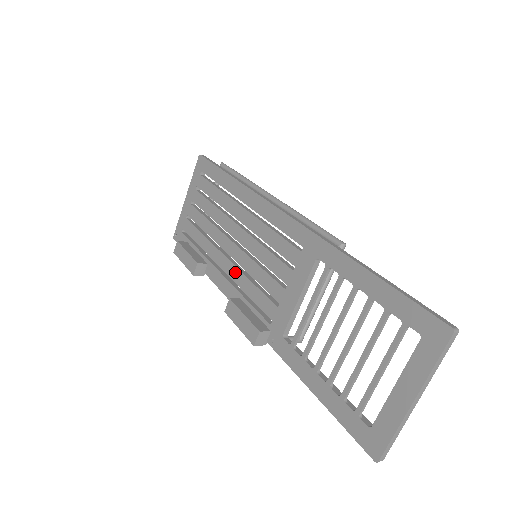
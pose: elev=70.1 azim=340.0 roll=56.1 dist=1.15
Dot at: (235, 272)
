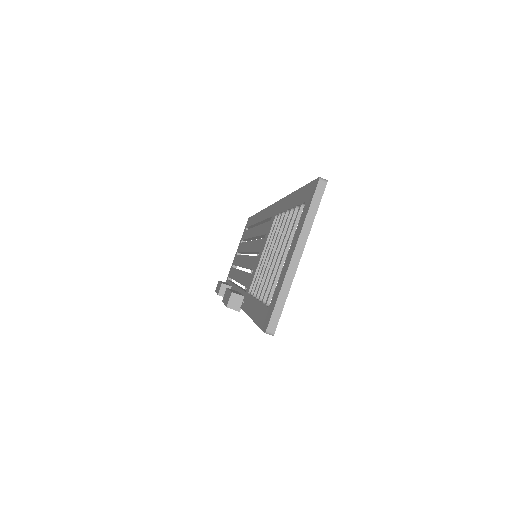
Dot at: (241, 275)
